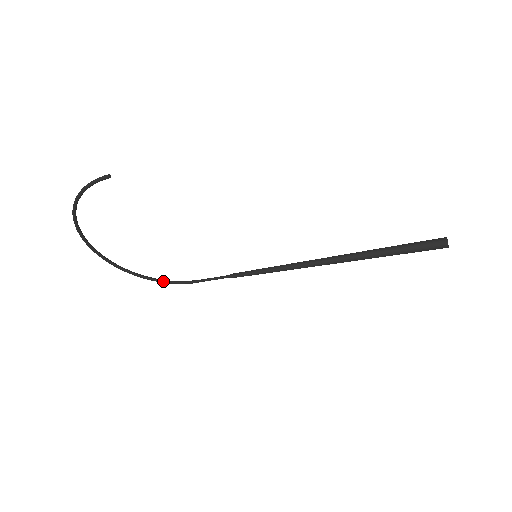
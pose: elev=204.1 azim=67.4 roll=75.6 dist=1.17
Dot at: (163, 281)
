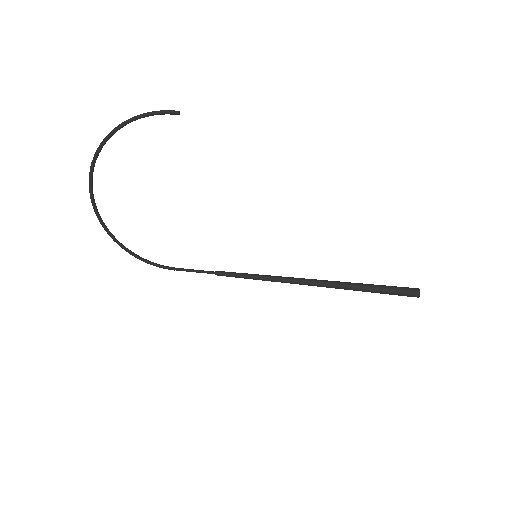
Dot at: (139, 257)
